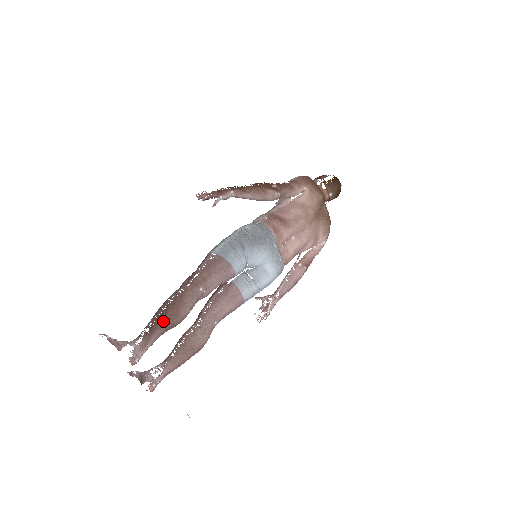
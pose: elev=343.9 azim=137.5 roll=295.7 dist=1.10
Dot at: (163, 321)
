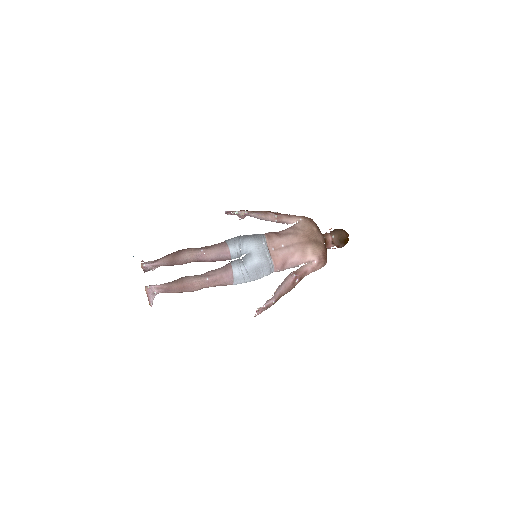
Dot at: (170, 255)
